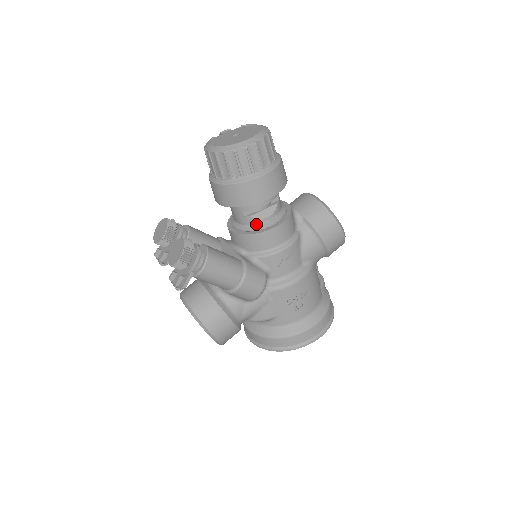
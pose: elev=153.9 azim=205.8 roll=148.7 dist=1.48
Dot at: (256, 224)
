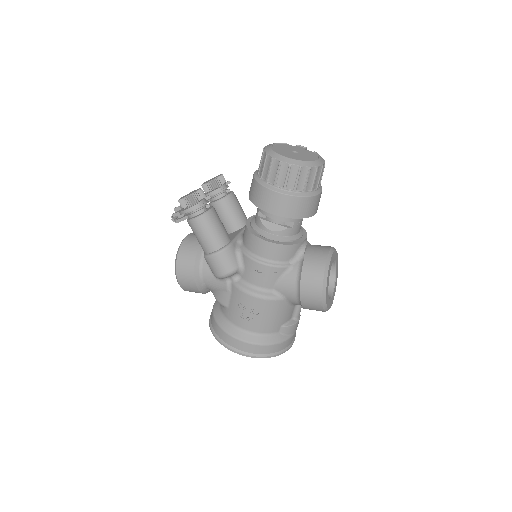
Dot at: (260, 228)
